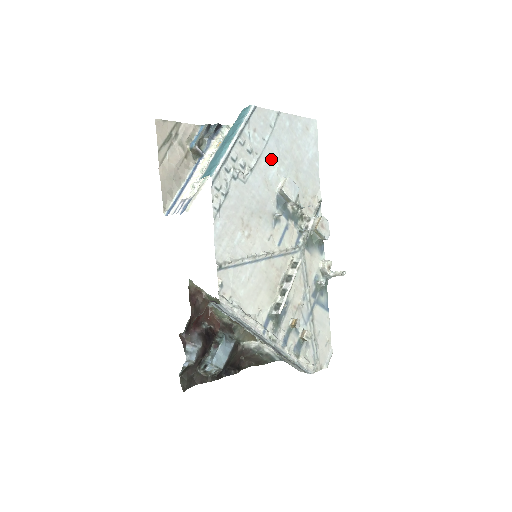
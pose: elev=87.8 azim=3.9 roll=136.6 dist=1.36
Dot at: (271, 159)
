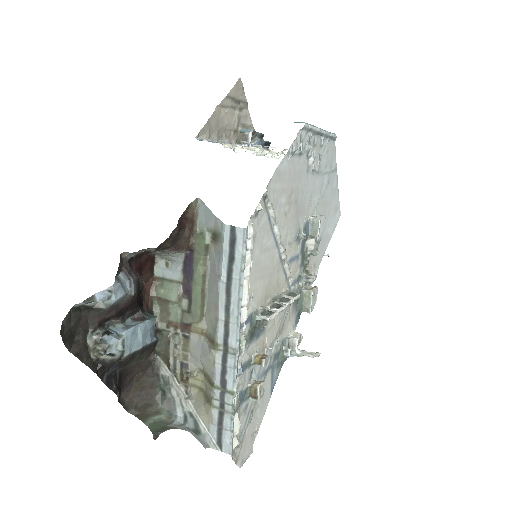
Dot at: (320, 188)
